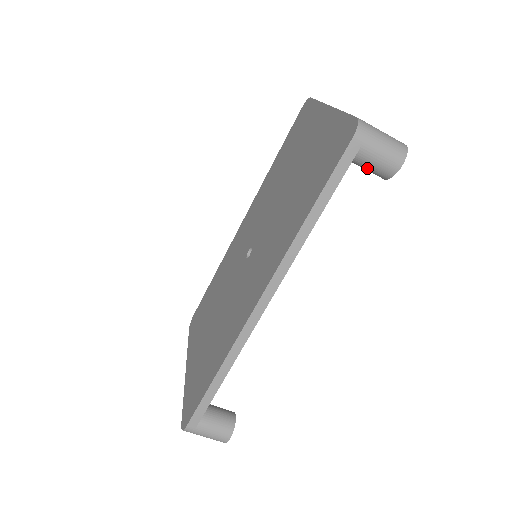
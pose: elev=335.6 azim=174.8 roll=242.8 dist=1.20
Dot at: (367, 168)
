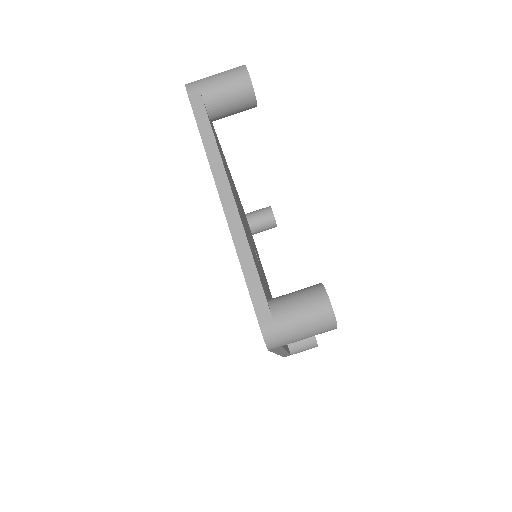
Dot at: occluded
